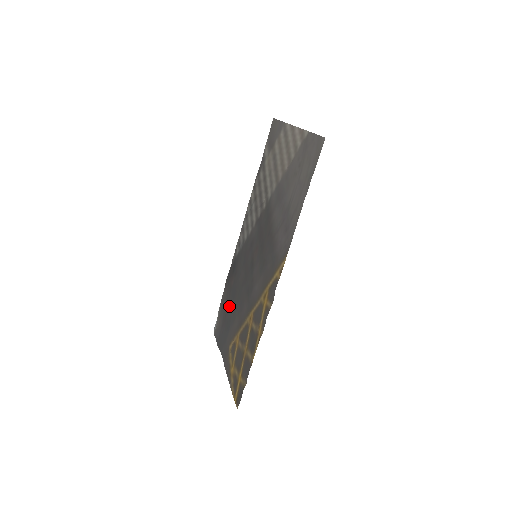
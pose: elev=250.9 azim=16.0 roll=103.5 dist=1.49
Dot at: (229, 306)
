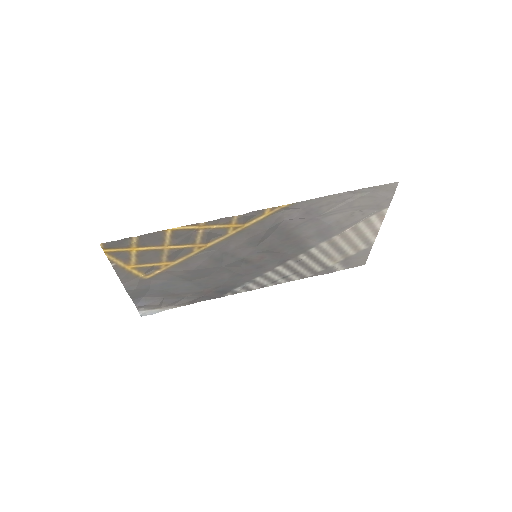
Dot at: (183, 290)
